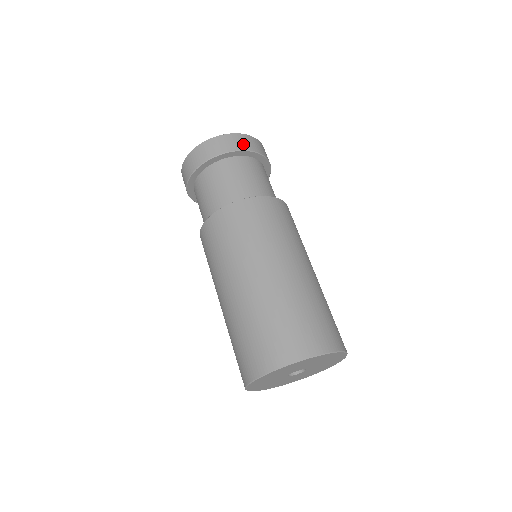
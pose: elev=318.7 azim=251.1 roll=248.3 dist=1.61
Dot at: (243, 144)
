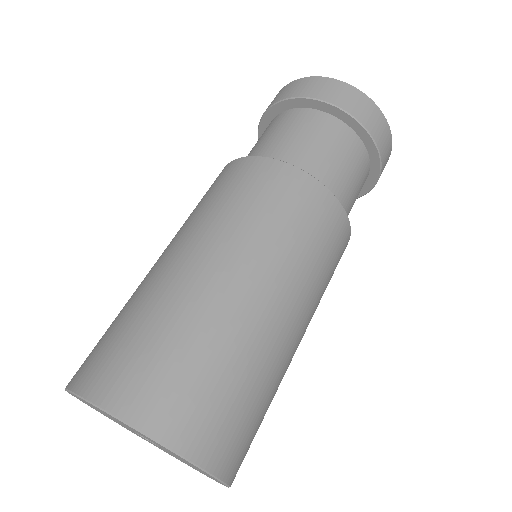
Dot at: (355, 106)
